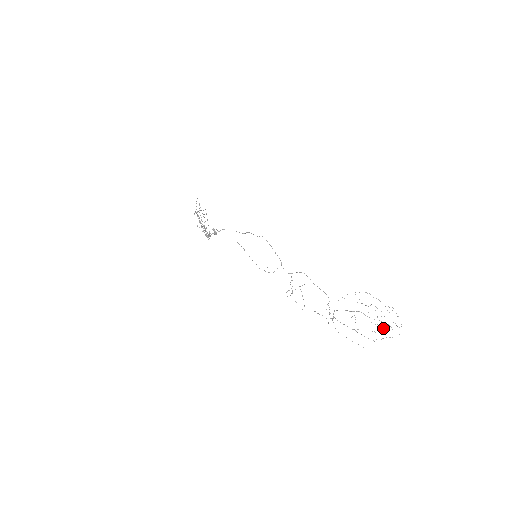
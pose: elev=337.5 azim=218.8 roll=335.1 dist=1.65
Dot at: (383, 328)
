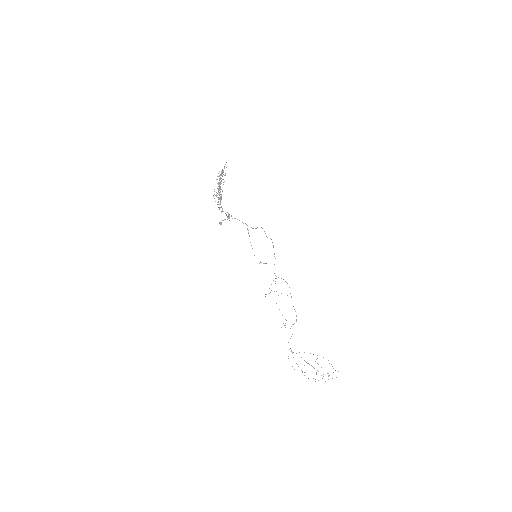
Dot at: (322, 378)
